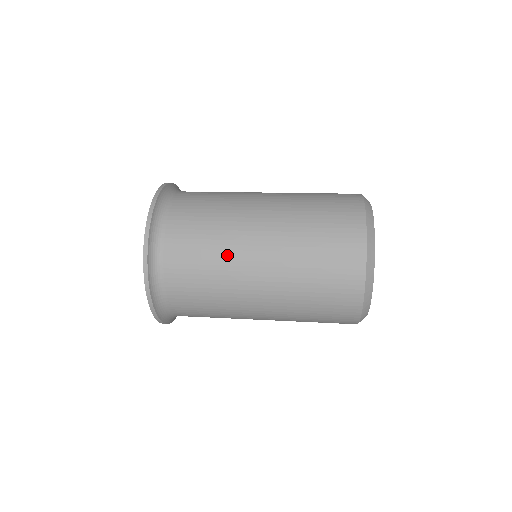
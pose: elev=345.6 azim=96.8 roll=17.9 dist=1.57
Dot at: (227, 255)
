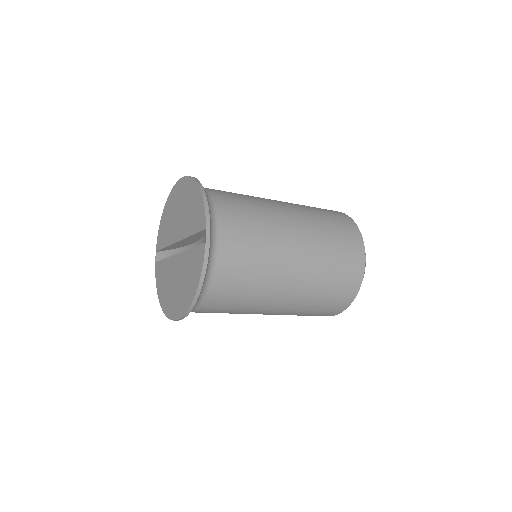
Dot at: (267, 213)
